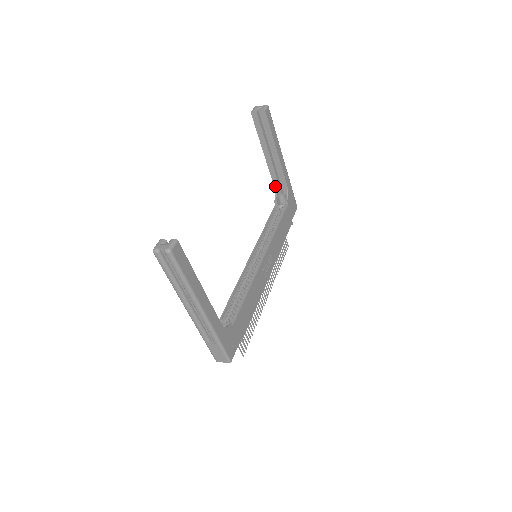
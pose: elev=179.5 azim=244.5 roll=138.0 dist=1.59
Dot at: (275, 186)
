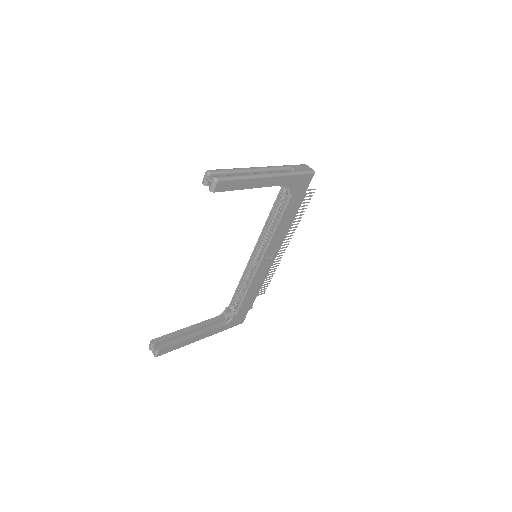
Dot at: occluded
